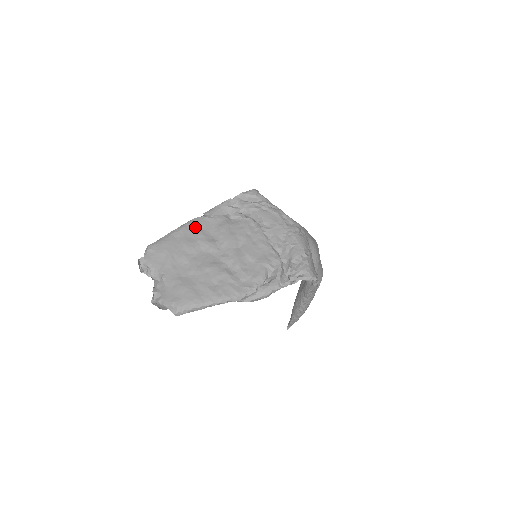
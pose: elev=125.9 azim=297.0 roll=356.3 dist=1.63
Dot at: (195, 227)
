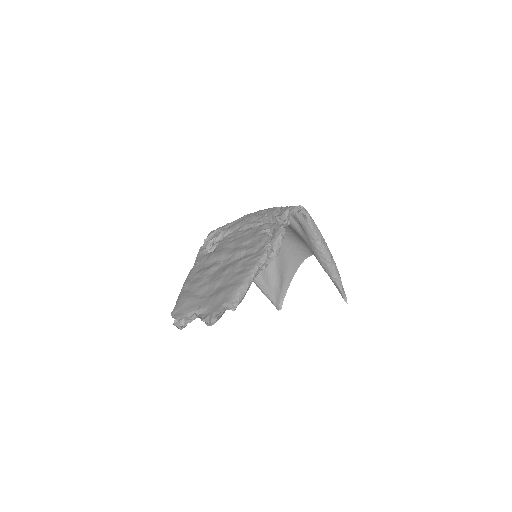
Dot at: (193, 274)
